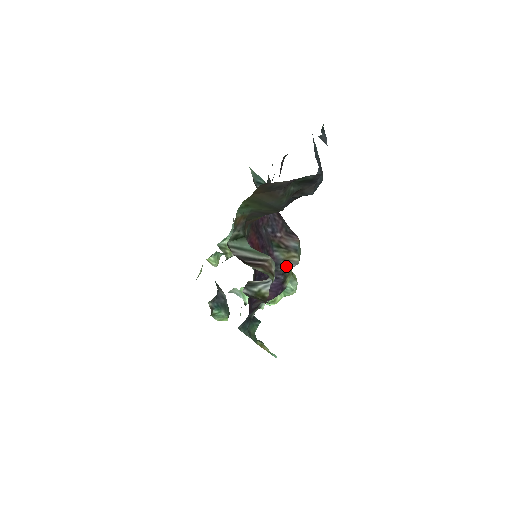
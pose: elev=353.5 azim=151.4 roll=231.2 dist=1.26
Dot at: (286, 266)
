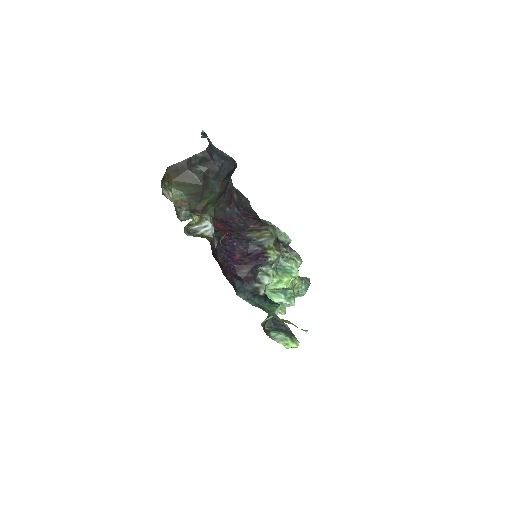
Dot at: (260, 241)
